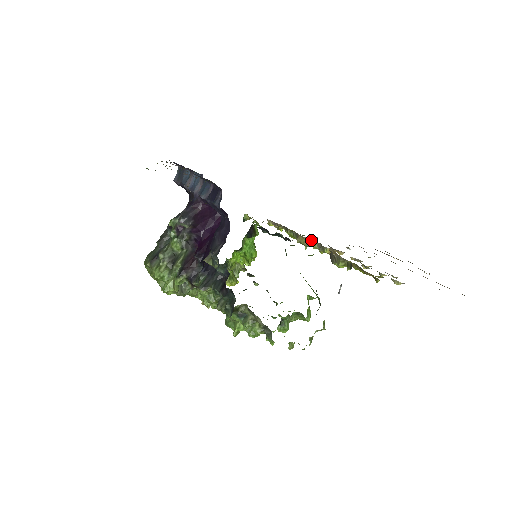
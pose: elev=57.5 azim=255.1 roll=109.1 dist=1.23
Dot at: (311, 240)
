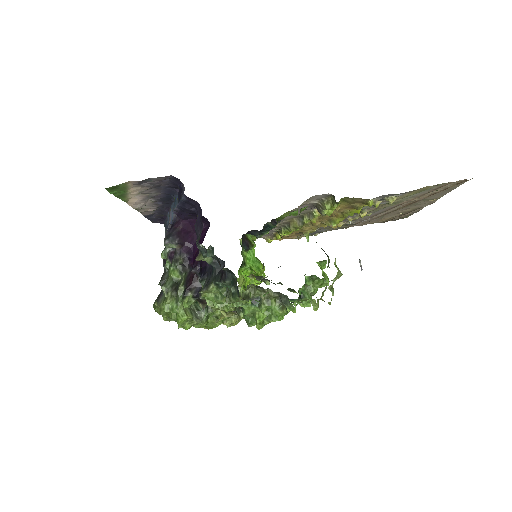
Dot at: (300, 217)
